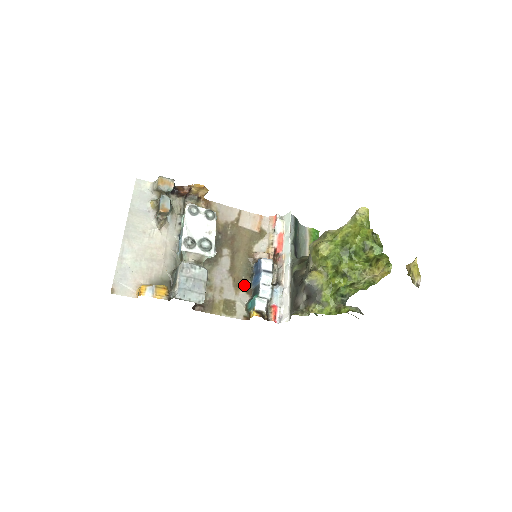
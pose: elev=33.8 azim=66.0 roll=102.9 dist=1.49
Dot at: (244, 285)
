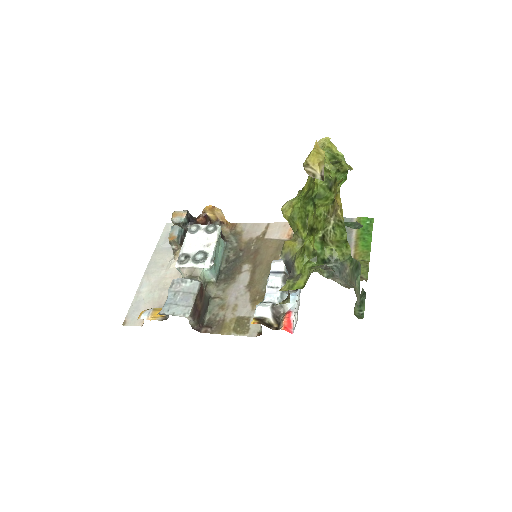
Dot at: (263, 298)
